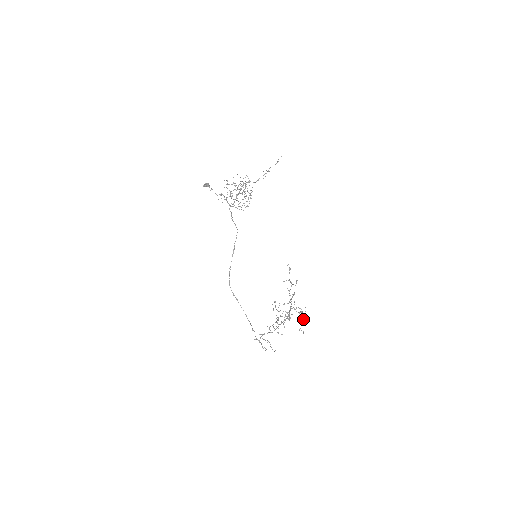
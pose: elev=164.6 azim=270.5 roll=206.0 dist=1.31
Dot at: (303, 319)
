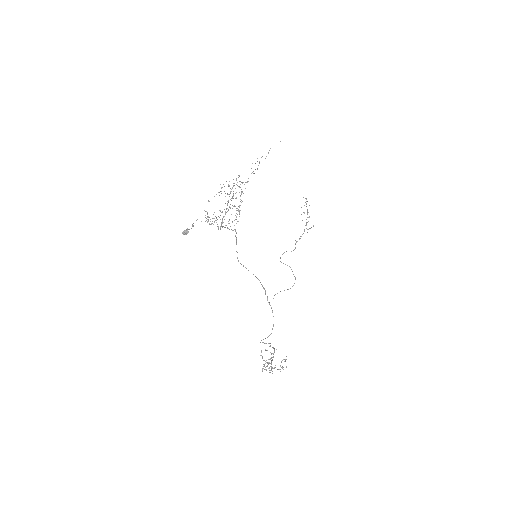
Dot at: (285, 361)
